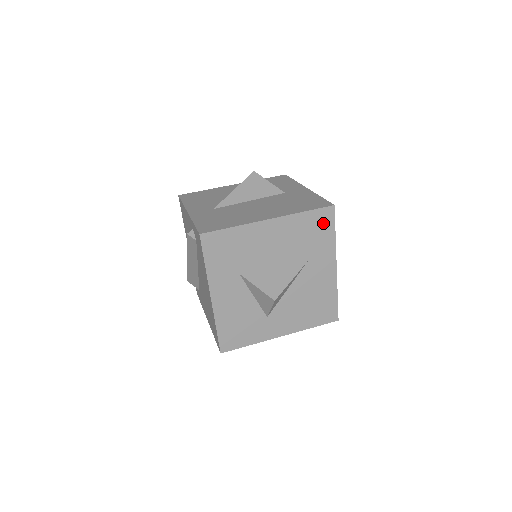
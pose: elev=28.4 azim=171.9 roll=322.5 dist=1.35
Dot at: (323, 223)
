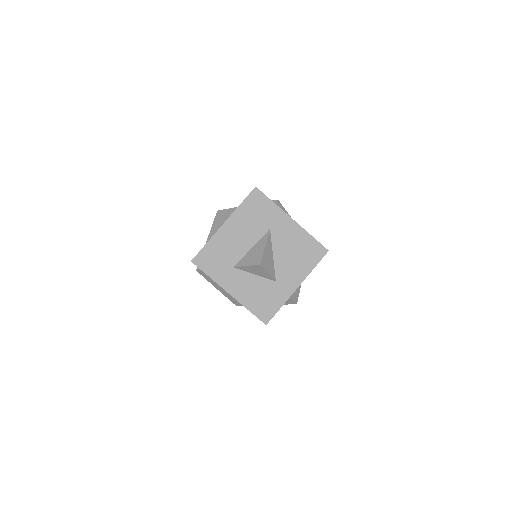
Dot at: (258, 201)
